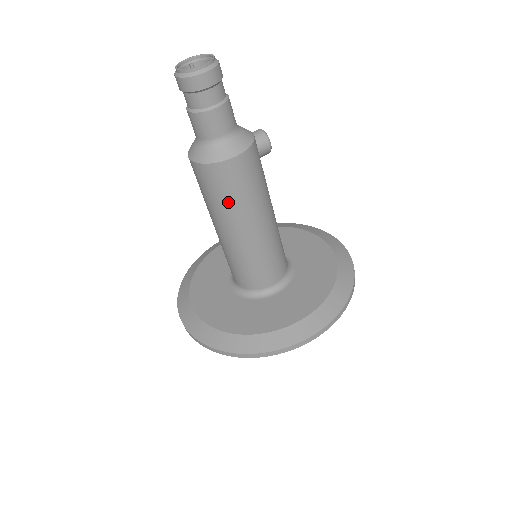
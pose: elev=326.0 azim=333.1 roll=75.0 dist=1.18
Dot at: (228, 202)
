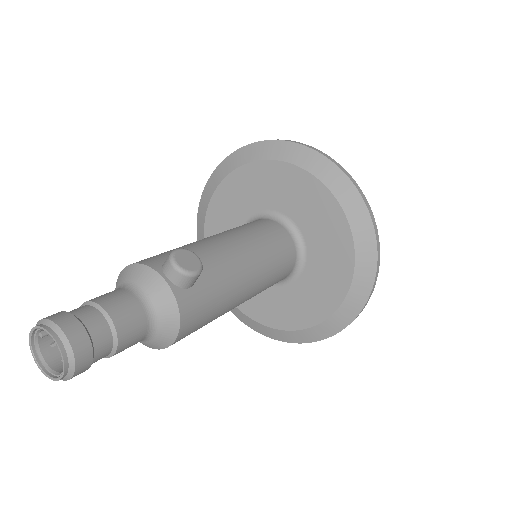
Dot at: occluded
